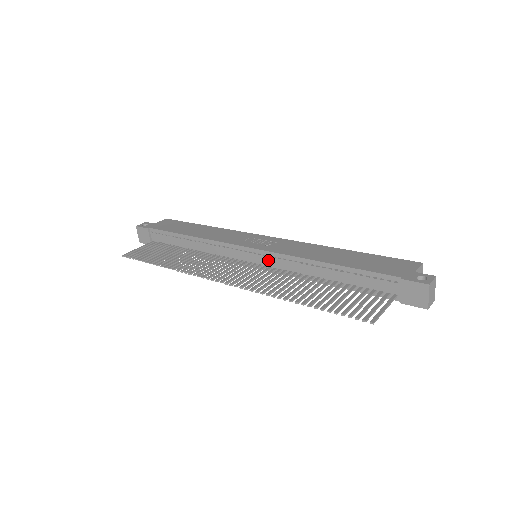
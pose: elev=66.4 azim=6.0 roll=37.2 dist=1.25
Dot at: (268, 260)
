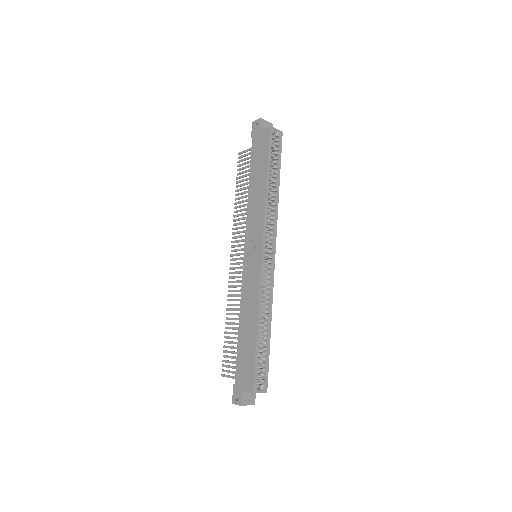
Dot at: occluded
